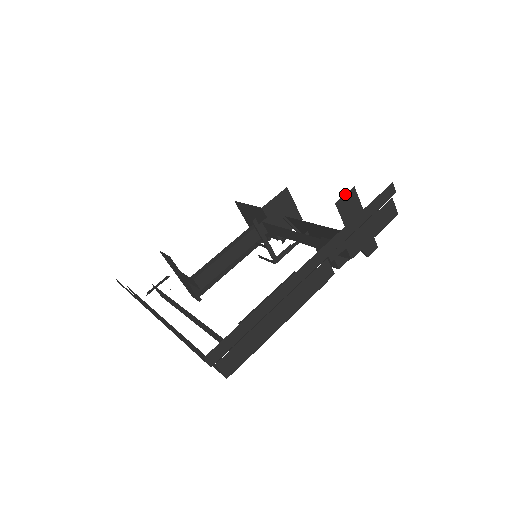
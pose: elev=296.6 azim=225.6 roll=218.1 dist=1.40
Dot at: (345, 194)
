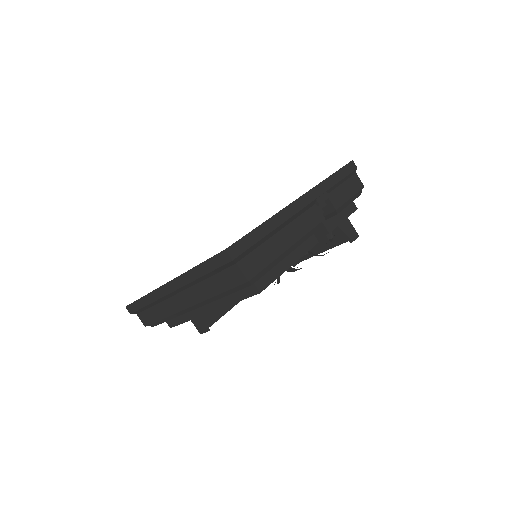
Dot at: occluded
